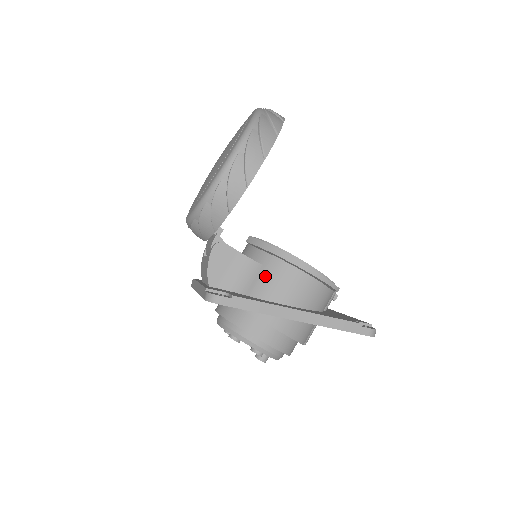
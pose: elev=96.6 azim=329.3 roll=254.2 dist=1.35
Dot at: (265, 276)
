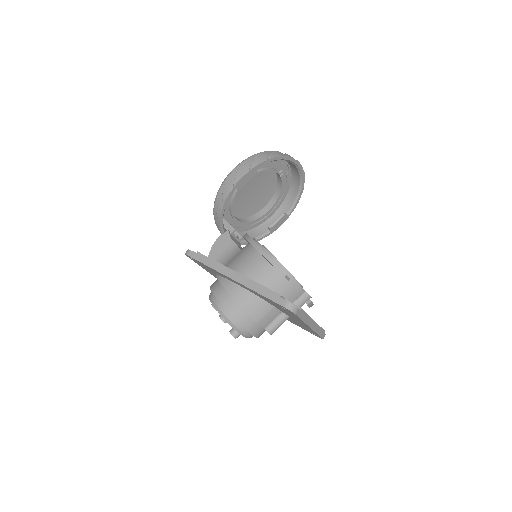
Dot at: (238, 256)
